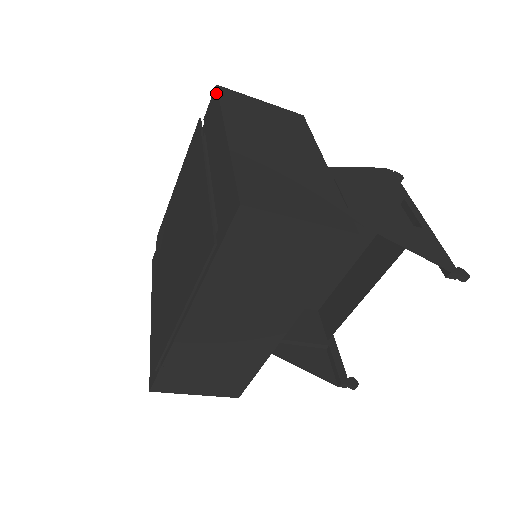
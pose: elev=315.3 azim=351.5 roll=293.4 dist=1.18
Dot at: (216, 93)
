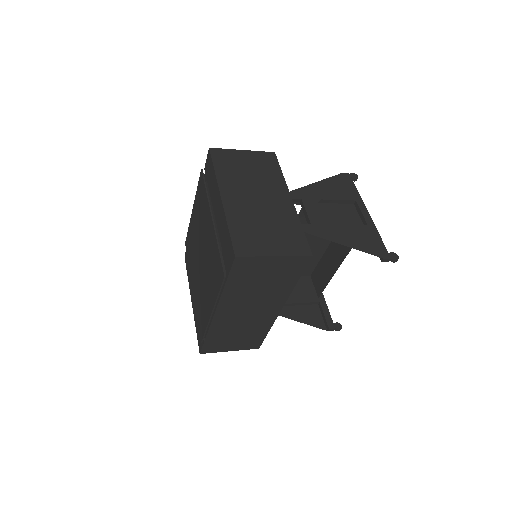
Dot at: (210, 156)
